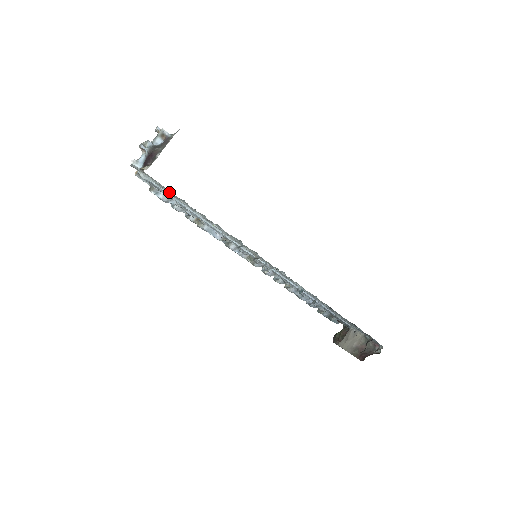
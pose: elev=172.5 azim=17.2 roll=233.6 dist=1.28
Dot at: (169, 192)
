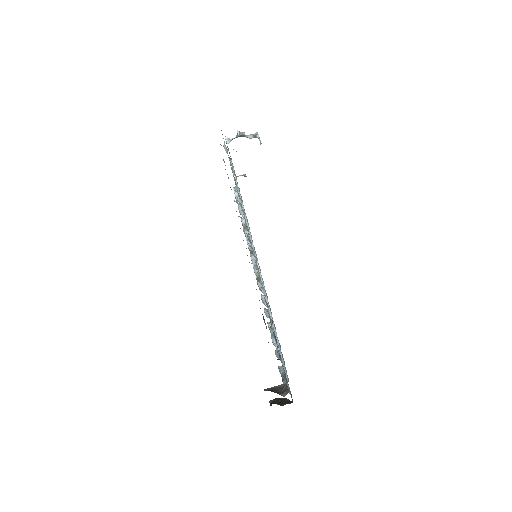
Dot at: occluded
